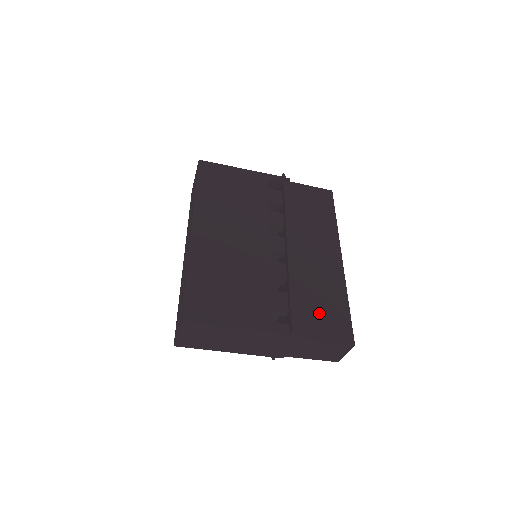
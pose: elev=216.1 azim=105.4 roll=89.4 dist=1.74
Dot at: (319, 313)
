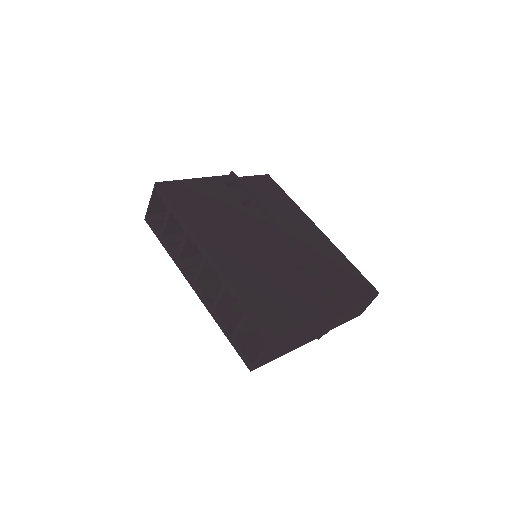
Dot at: (343, 280)
